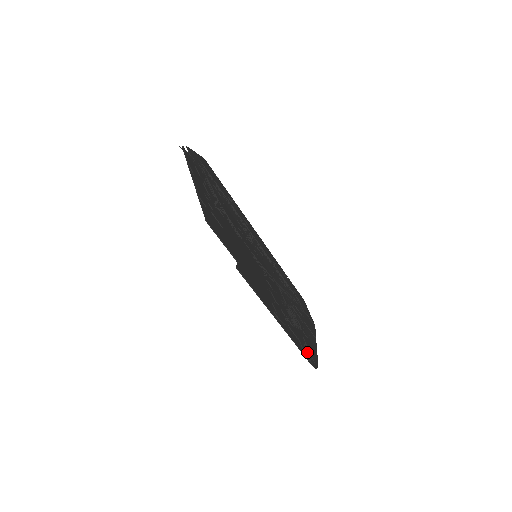
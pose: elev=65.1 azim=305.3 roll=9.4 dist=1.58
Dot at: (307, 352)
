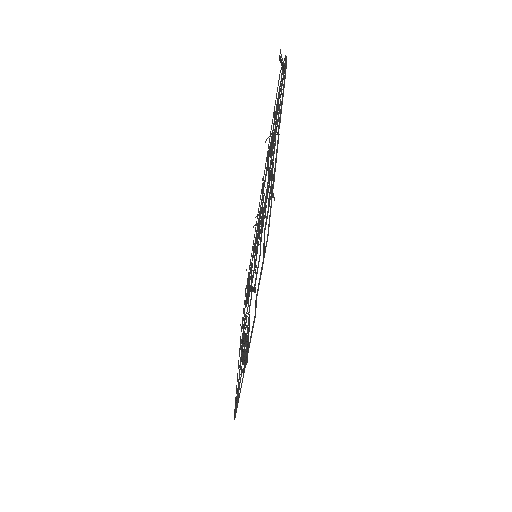
Dot at: occluded
